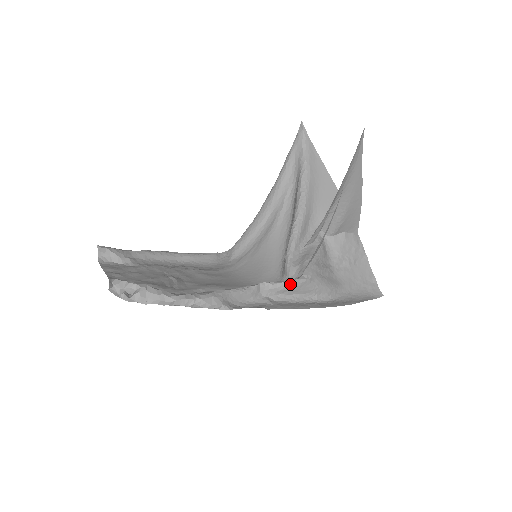
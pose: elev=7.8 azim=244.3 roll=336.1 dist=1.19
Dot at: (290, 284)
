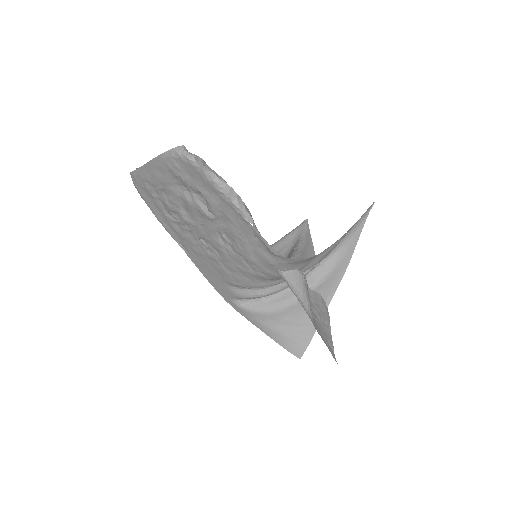
Dot at: occluded
